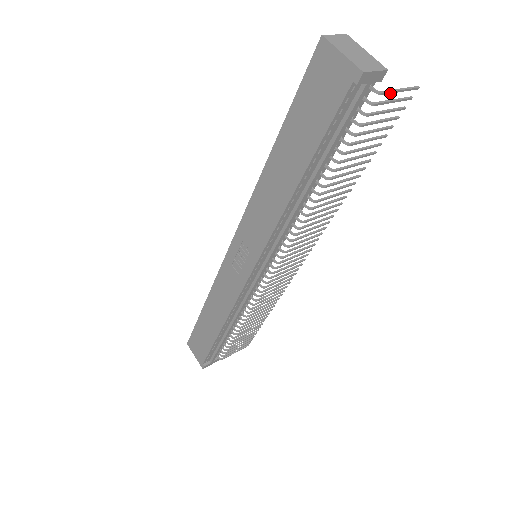
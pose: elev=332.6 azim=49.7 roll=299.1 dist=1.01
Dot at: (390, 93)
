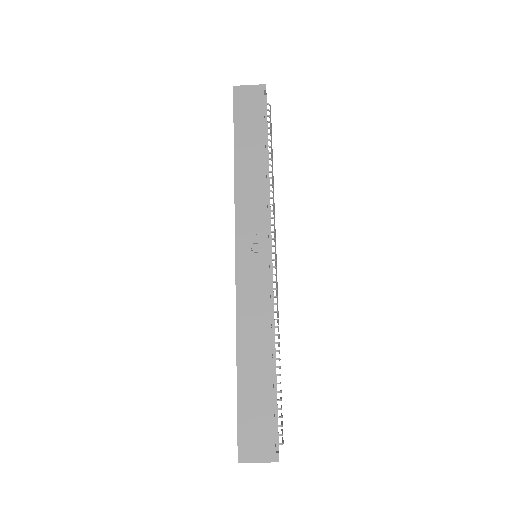
Dot at: occluded
